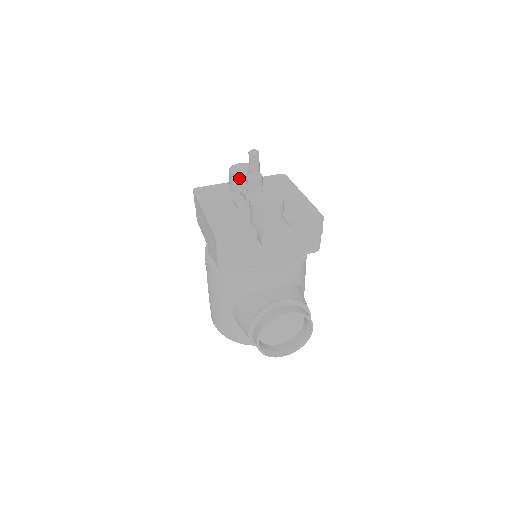
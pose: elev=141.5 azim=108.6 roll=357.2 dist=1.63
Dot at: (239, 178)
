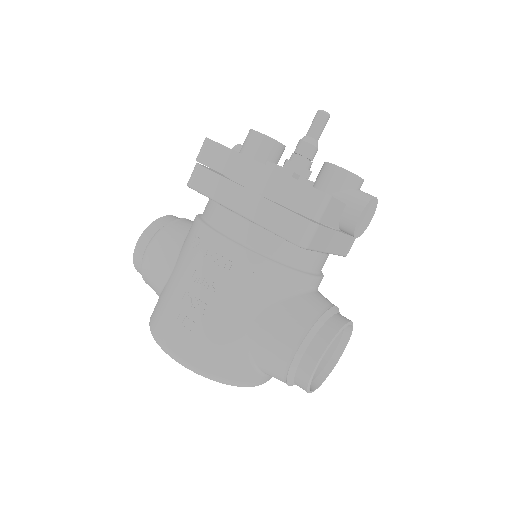
Dot at: (274, 143)
